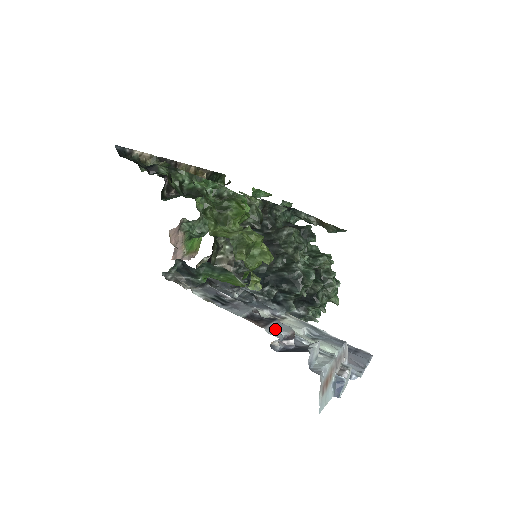
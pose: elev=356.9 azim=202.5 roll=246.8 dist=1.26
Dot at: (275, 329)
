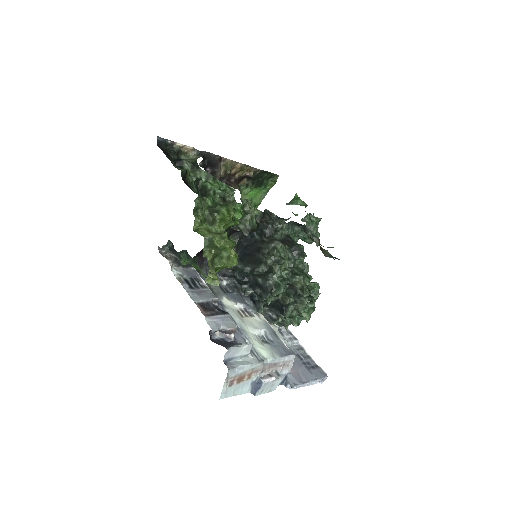
Dot at: (218, 321)
